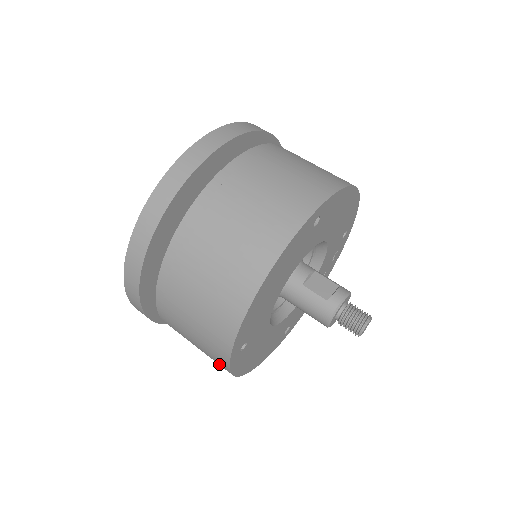
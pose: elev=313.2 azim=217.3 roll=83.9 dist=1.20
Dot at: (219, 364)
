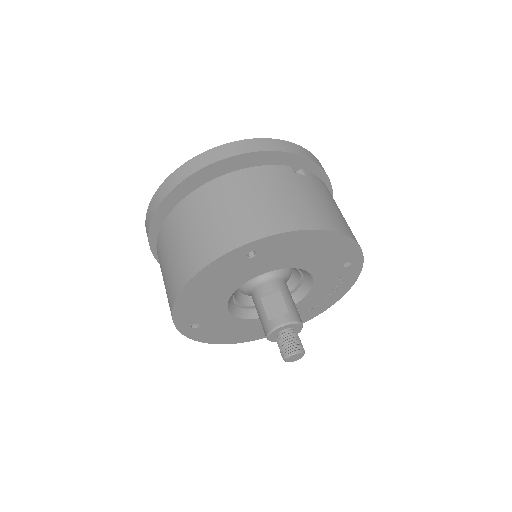
Dot at: occluded
